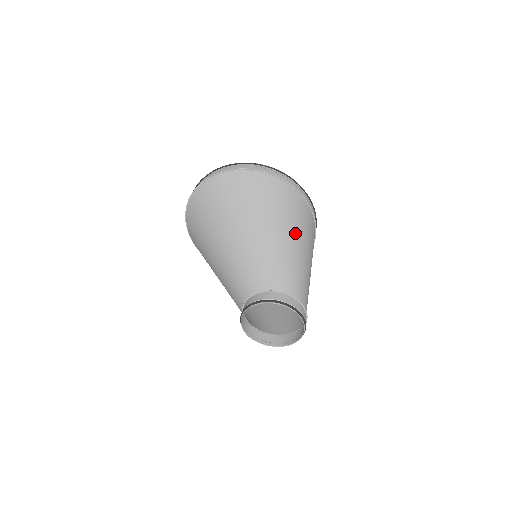
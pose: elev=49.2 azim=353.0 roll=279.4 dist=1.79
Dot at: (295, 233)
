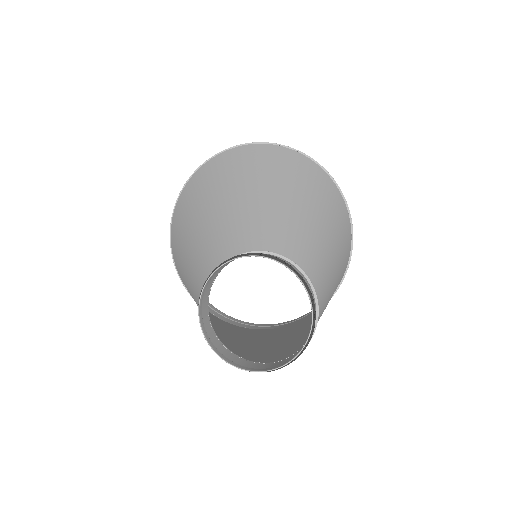
Dot at: (338, 247)
